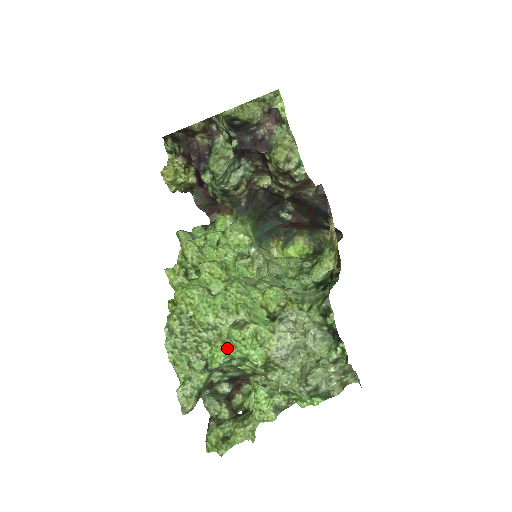
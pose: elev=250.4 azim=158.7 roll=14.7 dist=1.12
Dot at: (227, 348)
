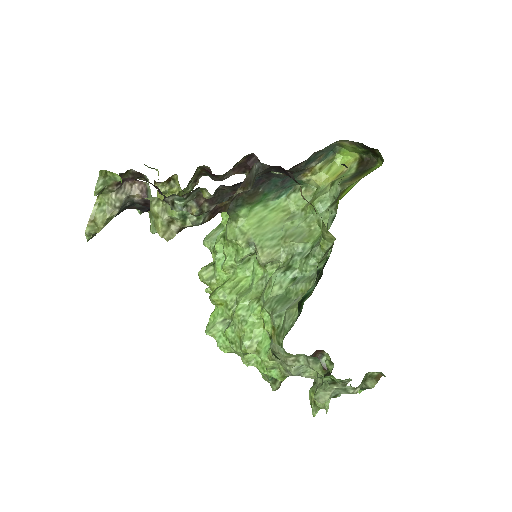
Dot at: occluded
